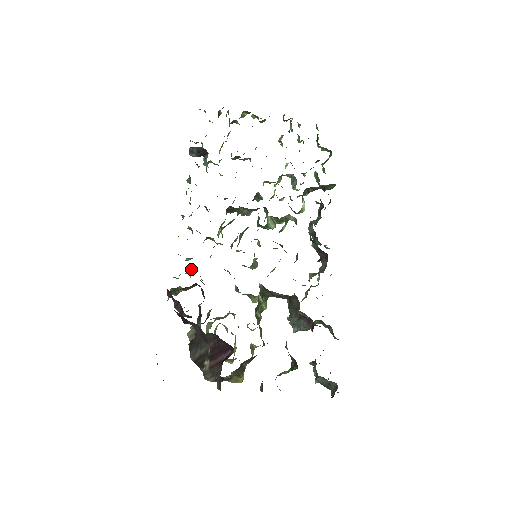
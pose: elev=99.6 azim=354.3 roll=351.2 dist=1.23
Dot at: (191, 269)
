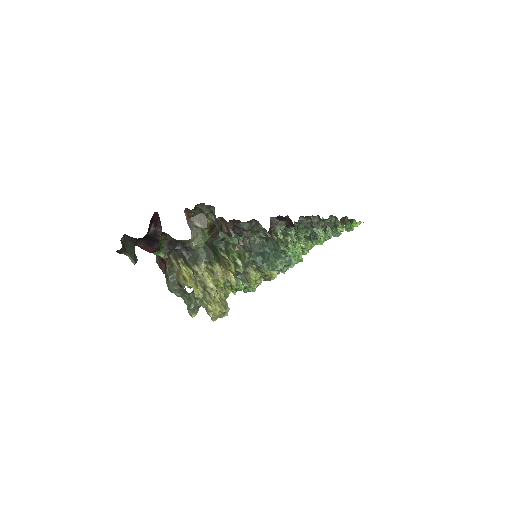
Dot at: occluded
